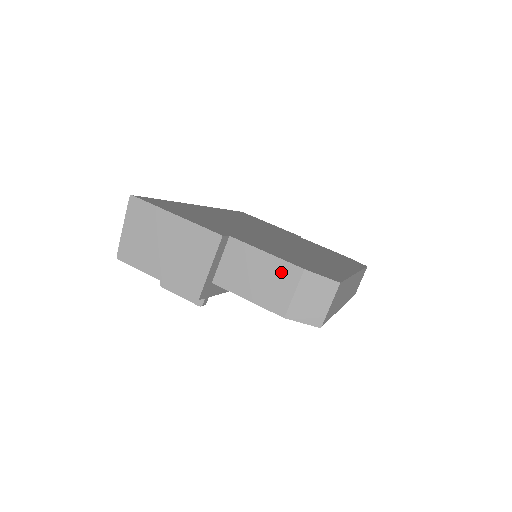
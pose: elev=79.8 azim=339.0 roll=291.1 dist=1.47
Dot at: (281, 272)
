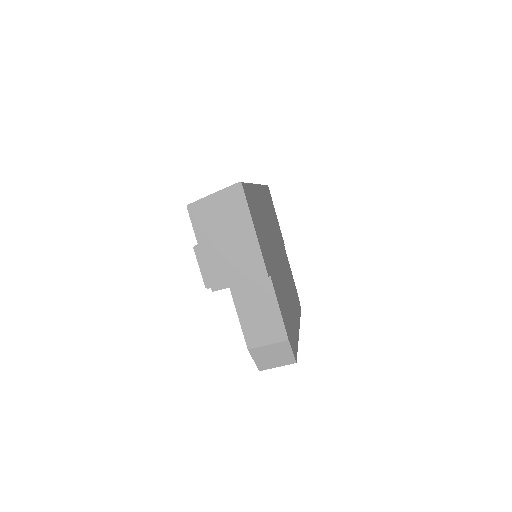
Dot at: (275, 327)
